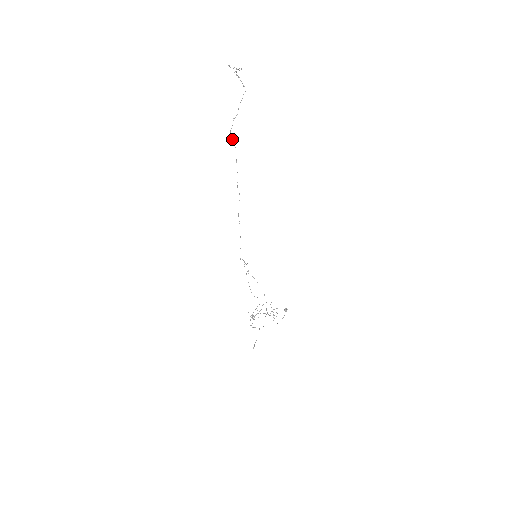
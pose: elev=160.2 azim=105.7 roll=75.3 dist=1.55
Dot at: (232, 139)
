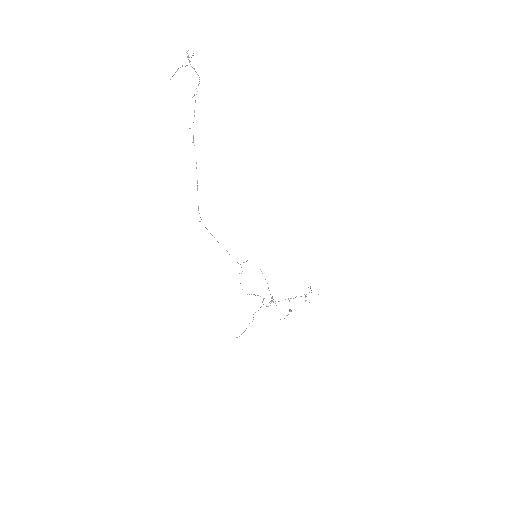
Dot at: occluded
